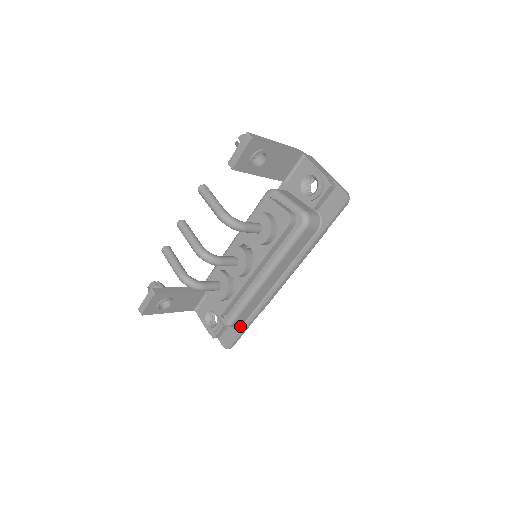
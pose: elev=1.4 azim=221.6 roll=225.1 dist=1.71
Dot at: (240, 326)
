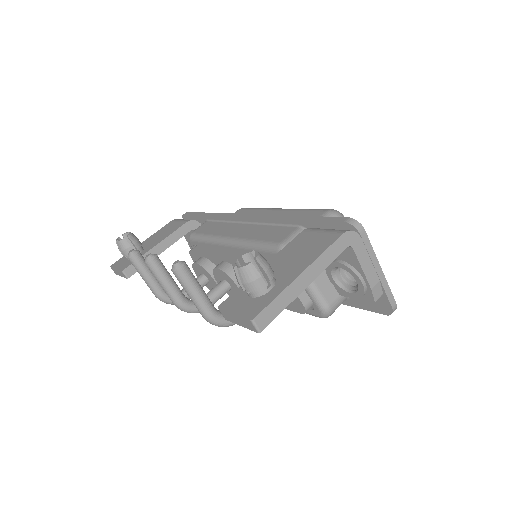
Dot at: occluded
